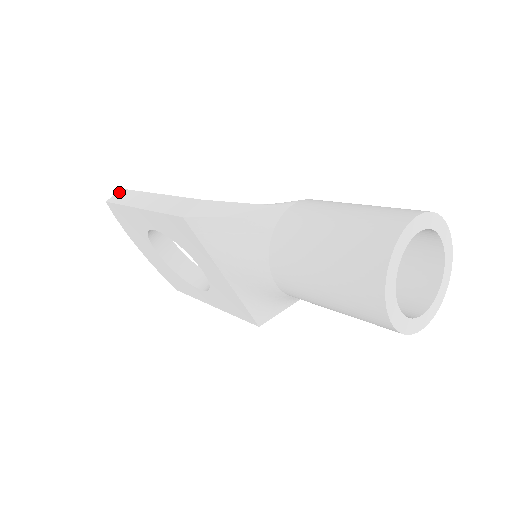
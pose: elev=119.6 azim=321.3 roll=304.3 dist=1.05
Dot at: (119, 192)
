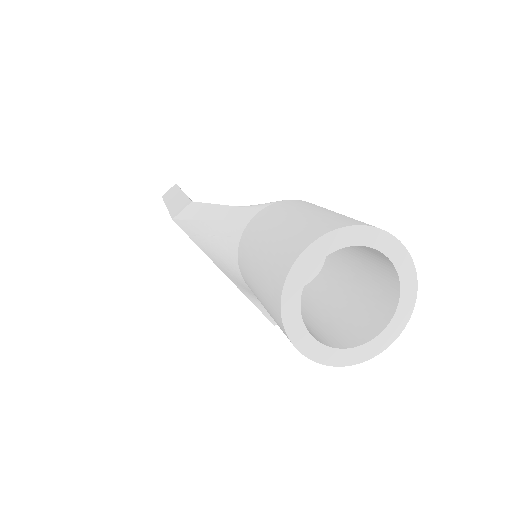
Dot at: (172, 187)
